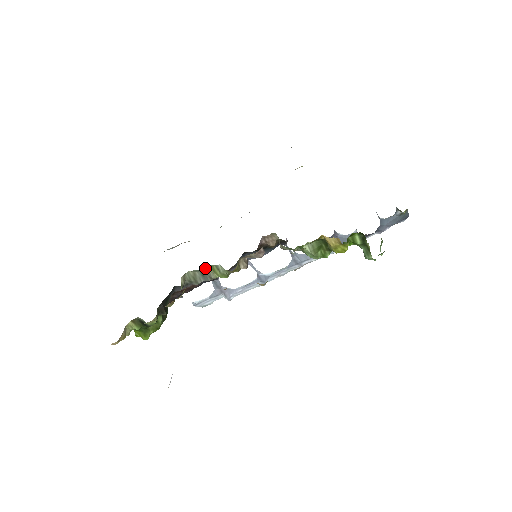
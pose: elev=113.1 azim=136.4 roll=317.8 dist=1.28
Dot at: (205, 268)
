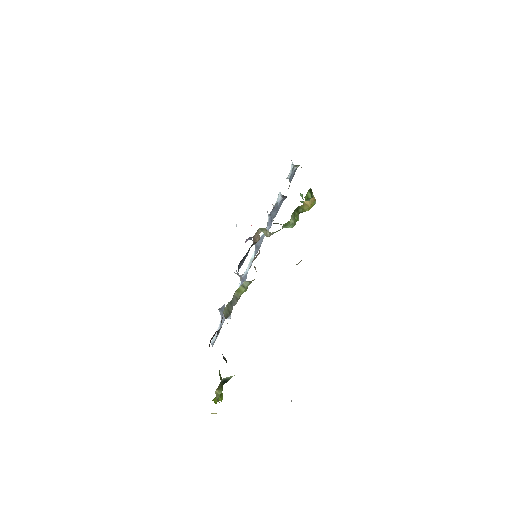
Dot at: occluded
